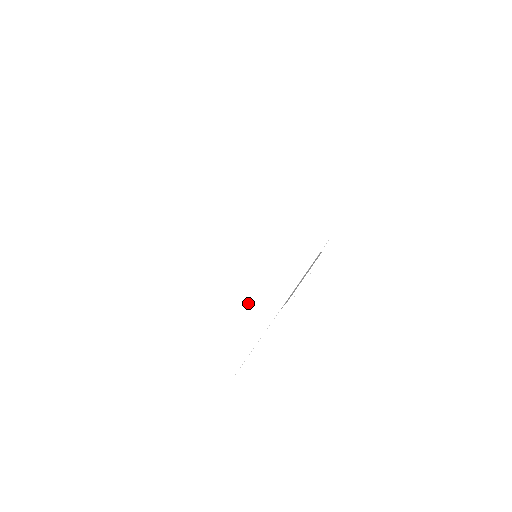
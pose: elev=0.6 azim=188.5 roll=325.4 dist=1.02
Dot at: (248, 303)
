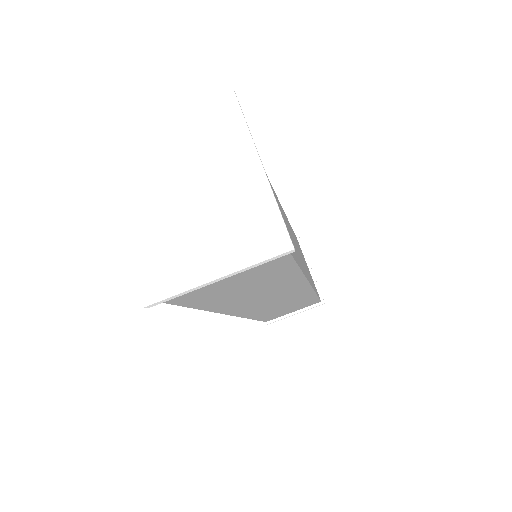
Dot at: (196, 257)
